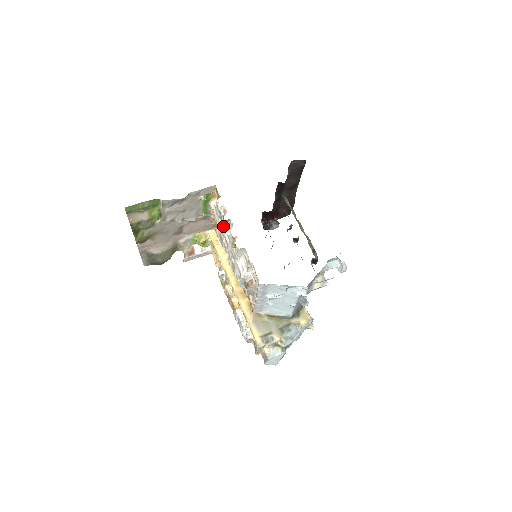
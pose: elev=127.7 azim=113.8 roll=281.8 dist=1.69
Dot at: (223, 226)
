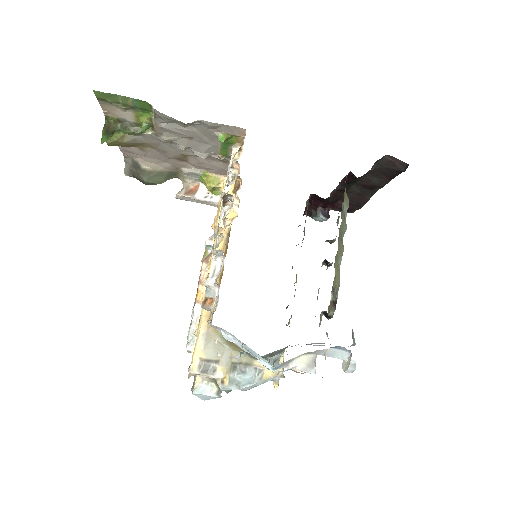
Dot at: occluded
